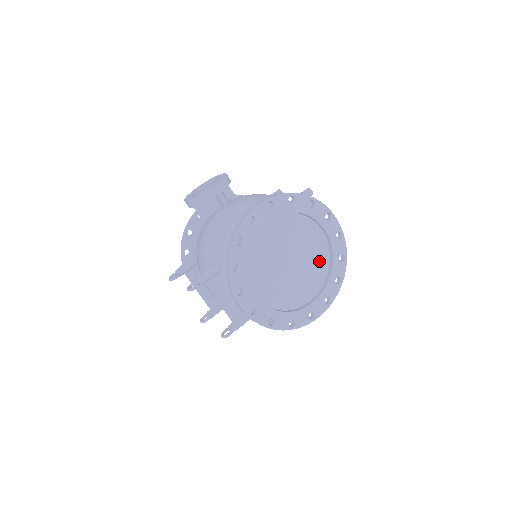
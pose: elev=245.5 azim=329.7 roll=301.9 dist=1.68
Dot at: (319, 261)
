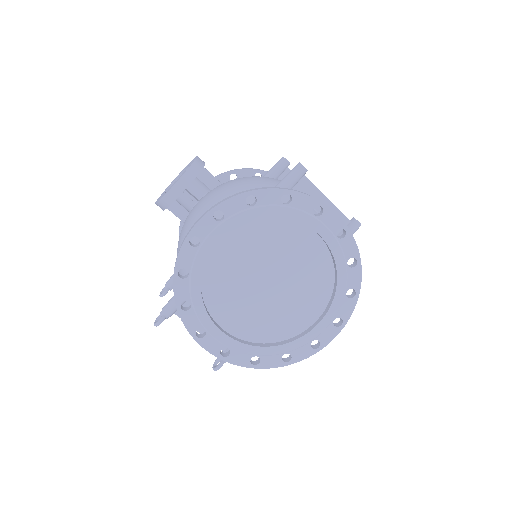
Dot at: (316, 272)
